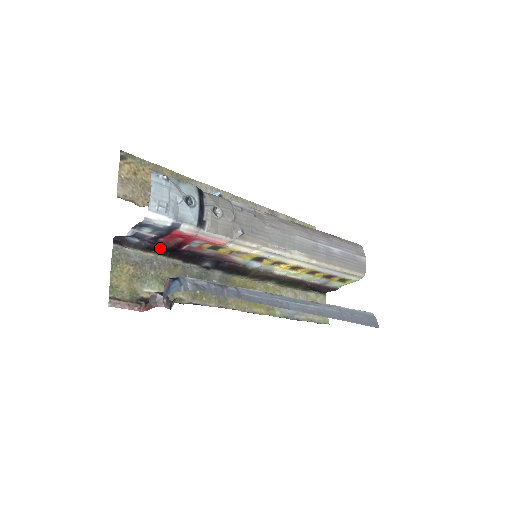
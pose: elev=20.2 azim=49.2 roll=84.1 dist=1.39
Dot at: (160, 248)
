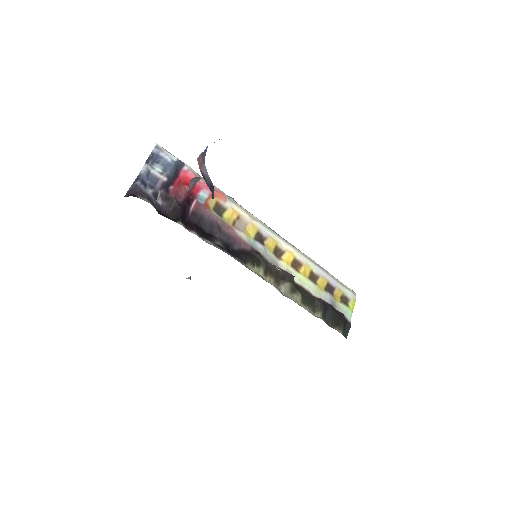
Dot at: (171, 210)
